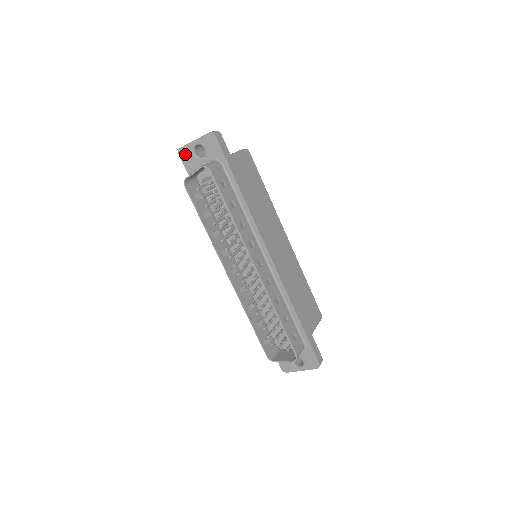
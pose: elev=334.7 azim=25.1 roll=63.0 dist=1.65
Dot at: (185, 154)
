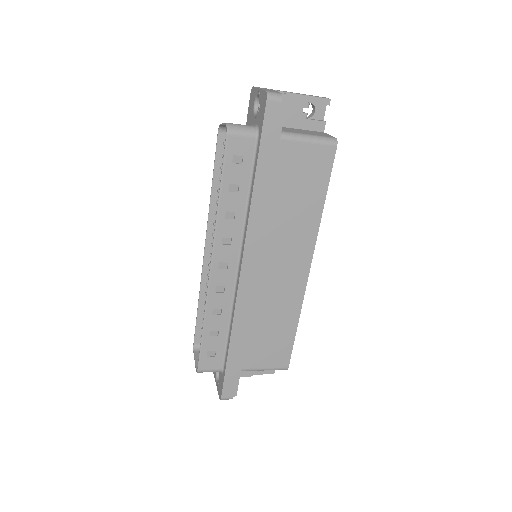
Dot at: (252, 97)
